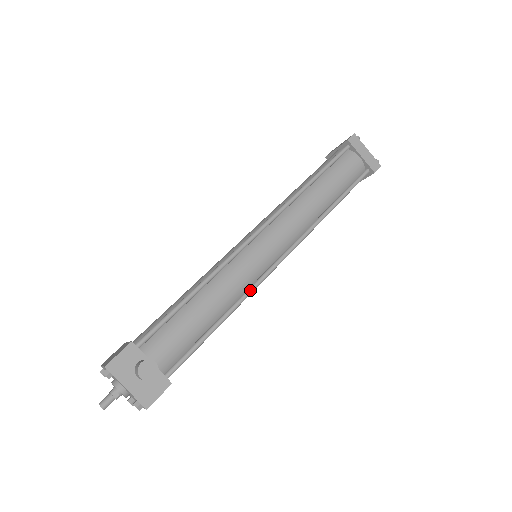
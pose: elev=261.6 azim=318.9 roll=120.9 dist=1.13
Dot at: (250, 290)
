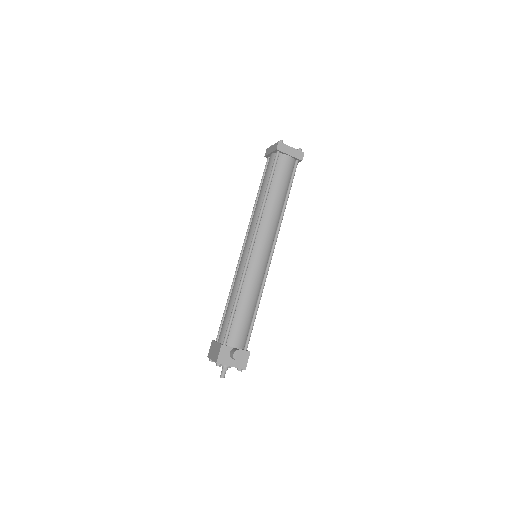
Dot at: (264, 282)
